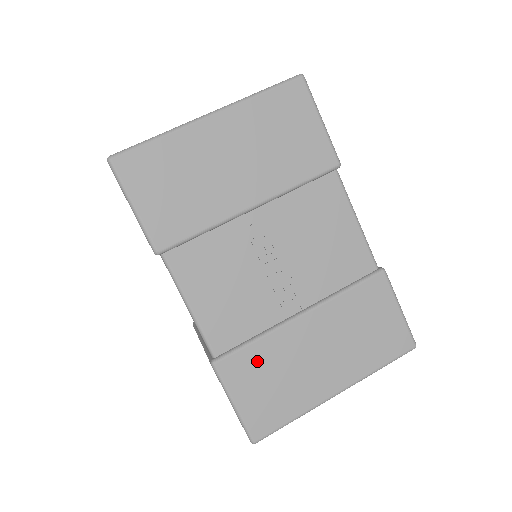
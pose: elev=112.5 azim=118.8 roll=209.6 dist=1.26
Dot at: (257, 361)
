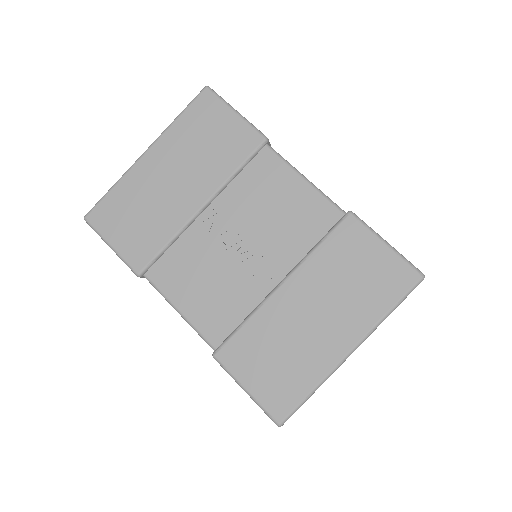
Dot at: (253, 342)
